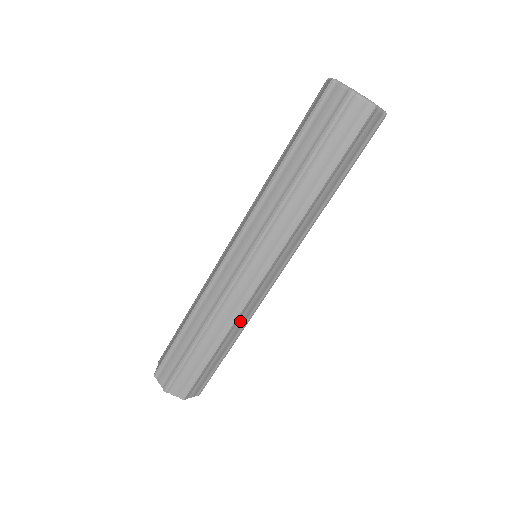
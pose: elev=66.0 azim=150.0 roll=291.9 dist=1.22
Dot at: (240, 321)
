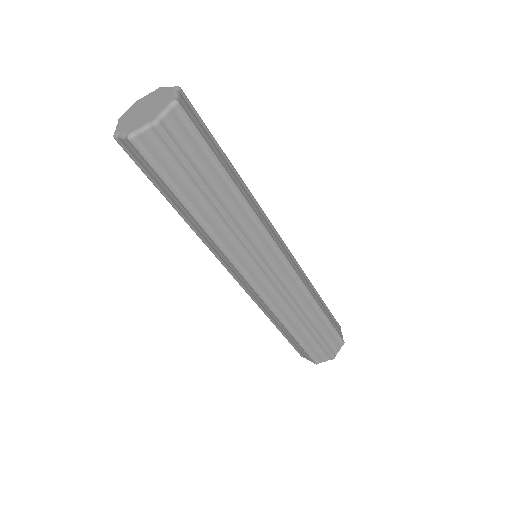
Dot at: (306, 284)
